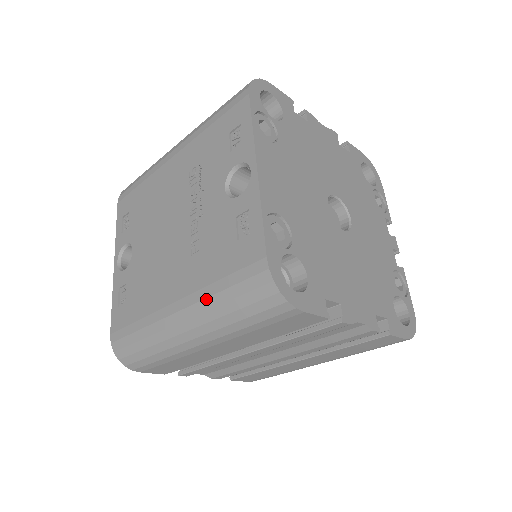
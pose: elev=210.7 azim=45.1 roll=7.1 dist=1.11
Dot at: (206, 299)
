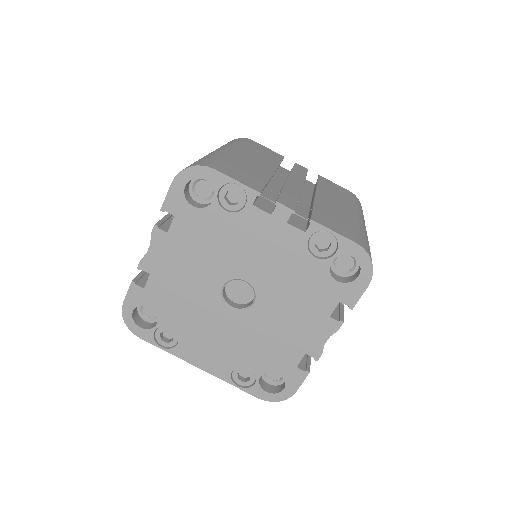
Dot at: occluded
